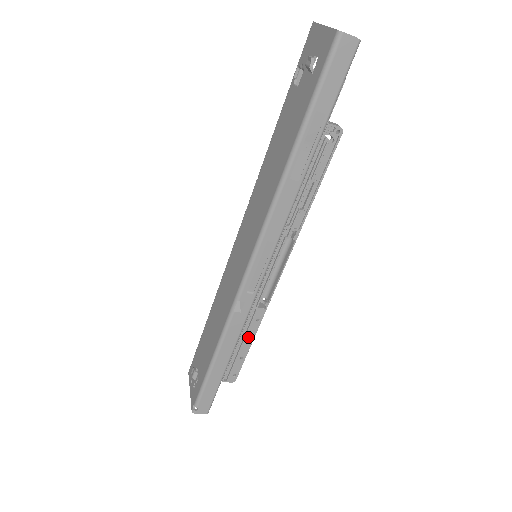
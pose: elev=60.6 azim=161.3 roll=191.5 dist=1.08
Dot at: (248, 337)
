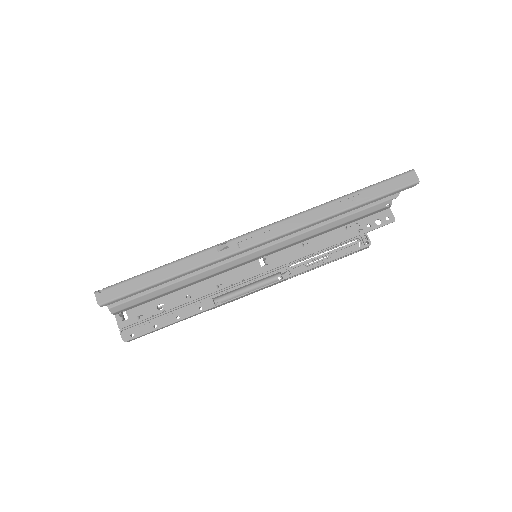
Dot at: (180, 314)
